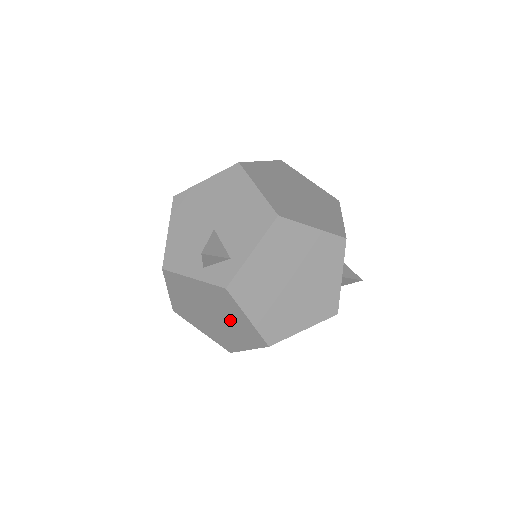
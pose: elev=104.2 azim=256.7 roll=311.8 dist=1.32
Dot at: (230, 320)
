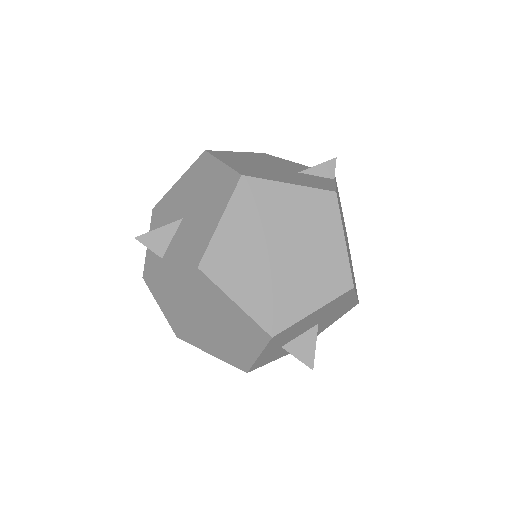
Dot at: occluded
